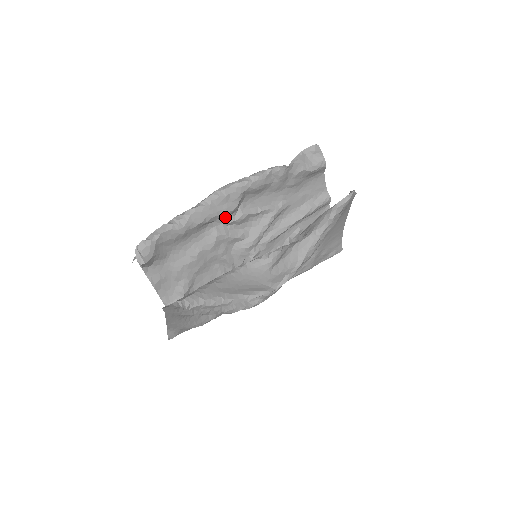
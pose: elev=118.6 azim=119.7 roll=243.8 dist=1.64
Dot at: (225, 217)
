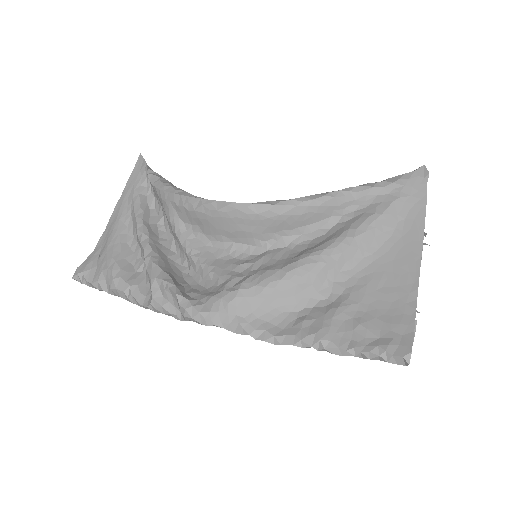
Dot at: occluded
